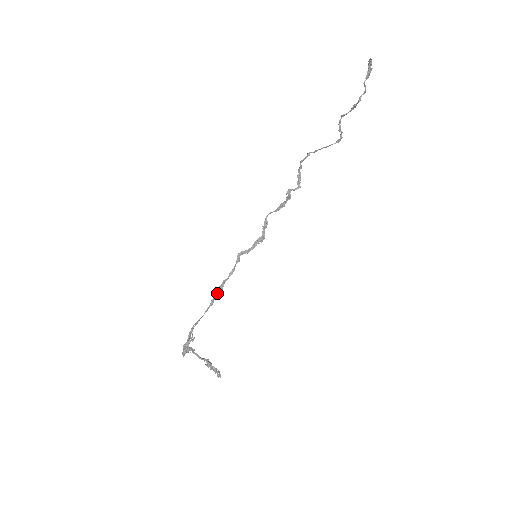
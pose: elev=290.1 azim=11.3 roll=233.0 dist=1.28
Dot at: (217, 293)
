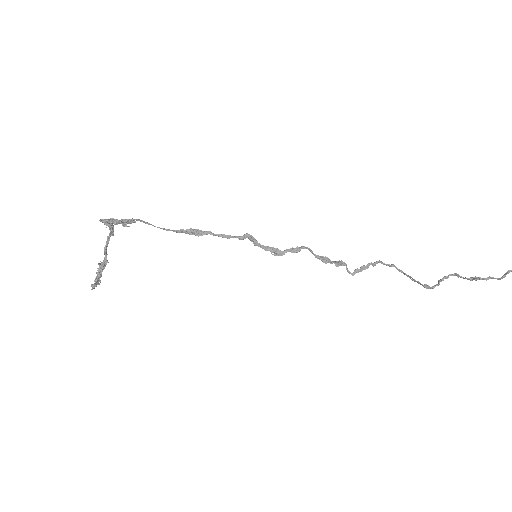
Dot at: (192, 231)
